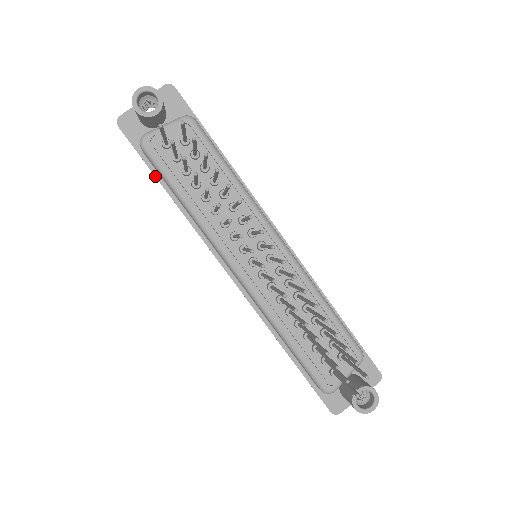
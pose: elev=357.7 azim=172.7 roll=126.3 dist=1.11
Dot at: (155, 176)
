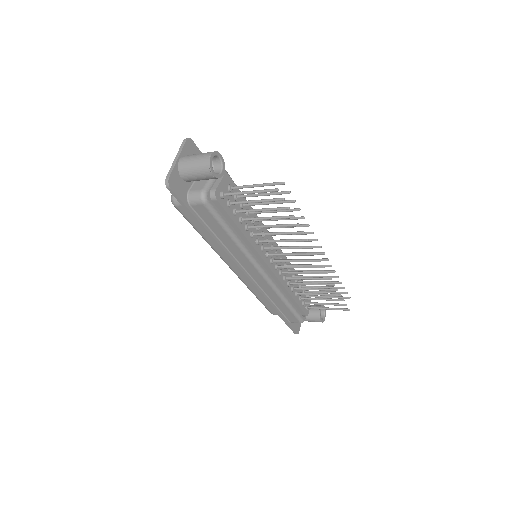
Dot at: (200, 222)
